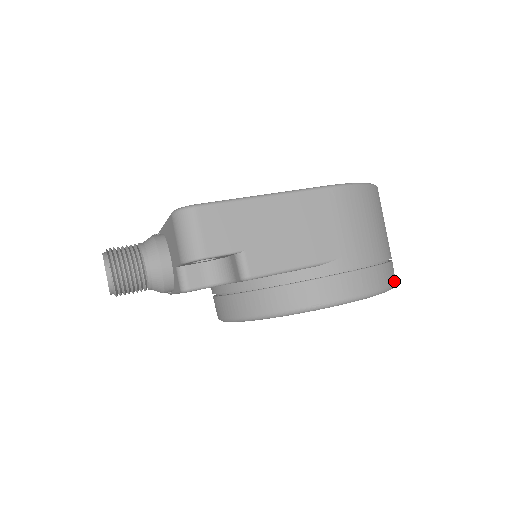
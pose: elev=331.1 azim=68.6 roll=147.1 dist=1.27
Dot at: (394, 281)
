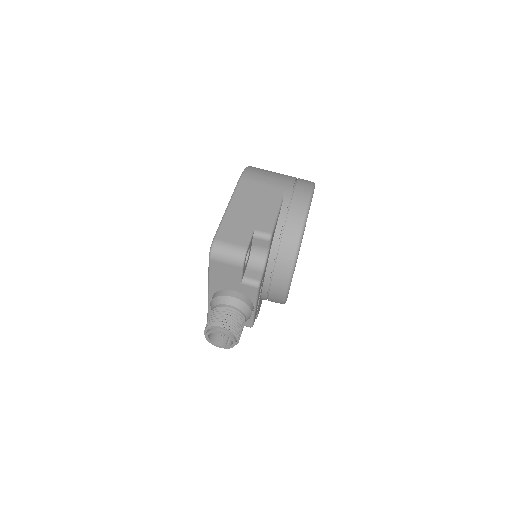
Dot at: occluded
